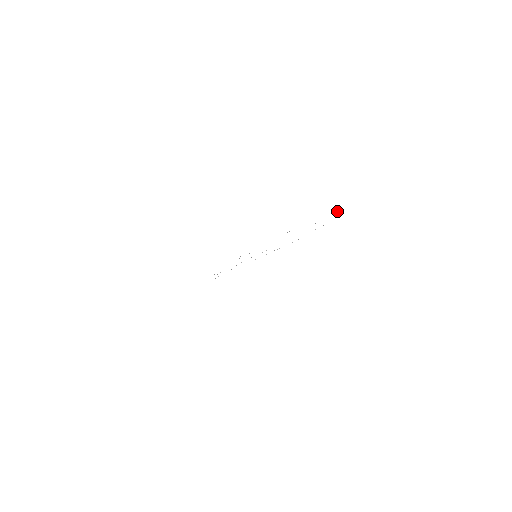
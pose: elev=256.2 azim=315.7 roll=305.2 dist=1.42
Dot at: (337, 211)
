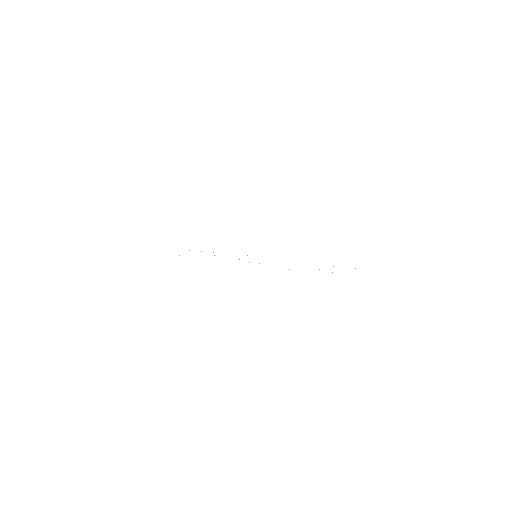
Dot at: occluded
